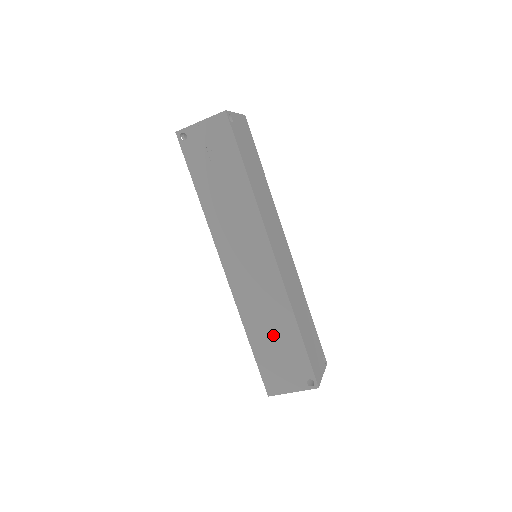
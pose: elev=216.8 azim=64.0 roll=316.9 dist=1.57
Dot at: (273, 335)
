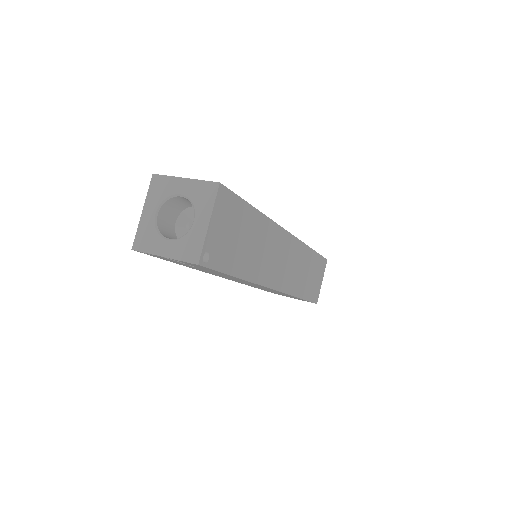
Dot at: (278, 293)
